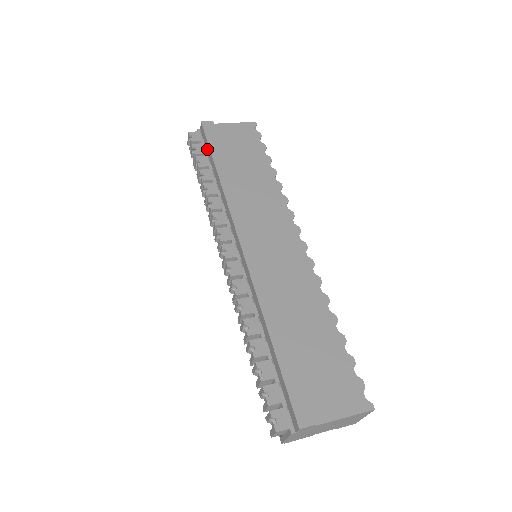
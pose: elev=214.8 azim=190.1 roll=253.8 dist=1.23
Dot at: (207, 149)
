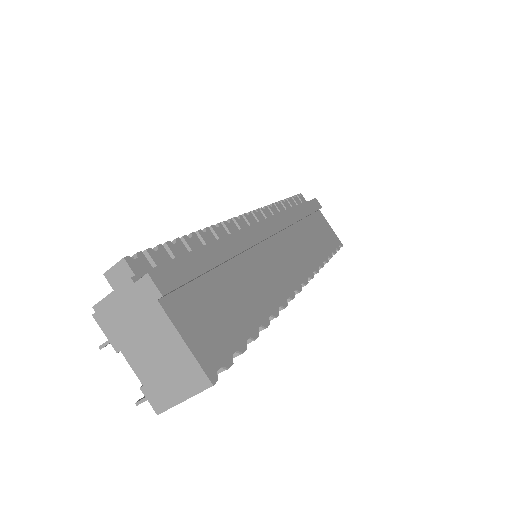
Dot at: occluded
